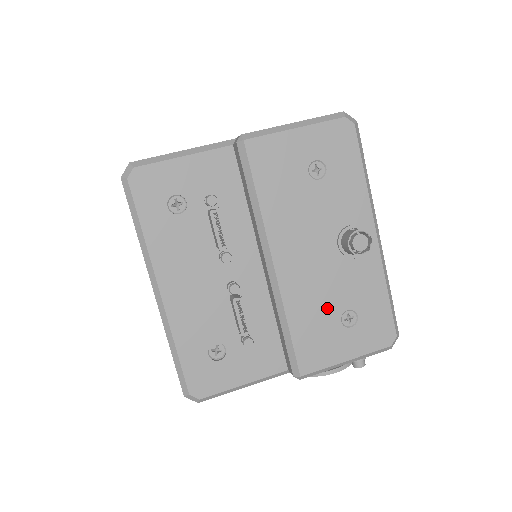
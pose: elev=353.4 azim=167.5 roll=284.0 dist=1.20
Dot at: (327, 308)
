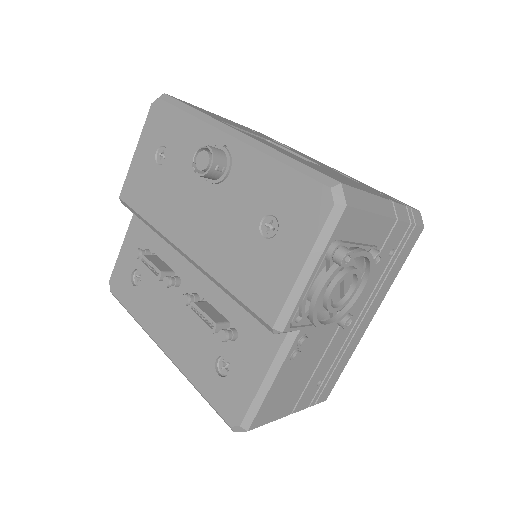
Dot at: (243, 240)
